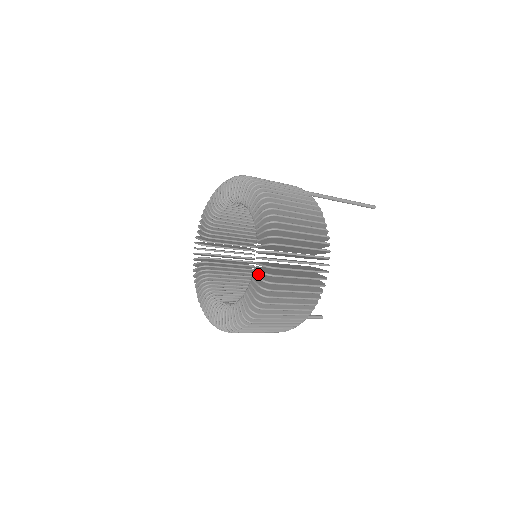
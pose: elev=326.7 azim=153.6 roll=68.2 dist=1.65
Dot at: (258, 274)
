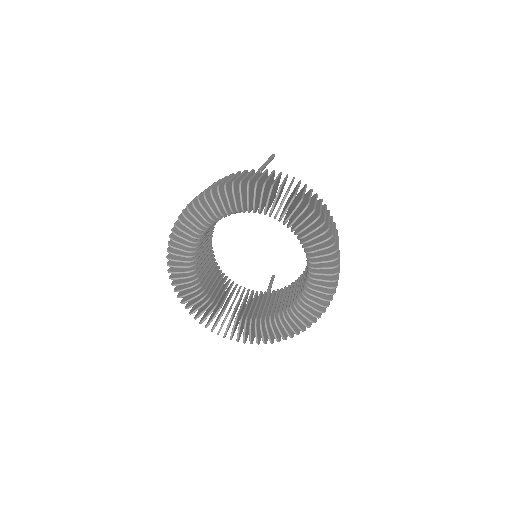
Dot at: (317, 260)
